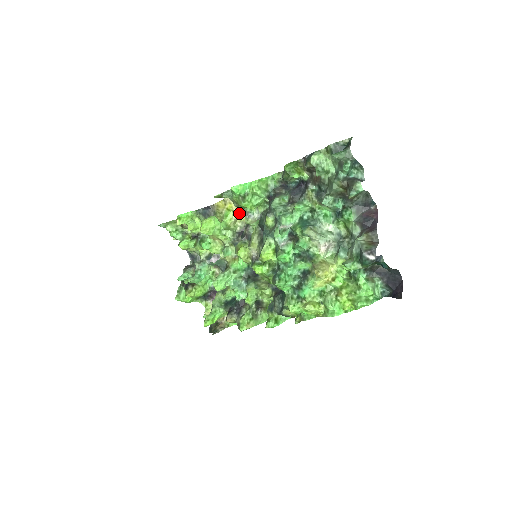
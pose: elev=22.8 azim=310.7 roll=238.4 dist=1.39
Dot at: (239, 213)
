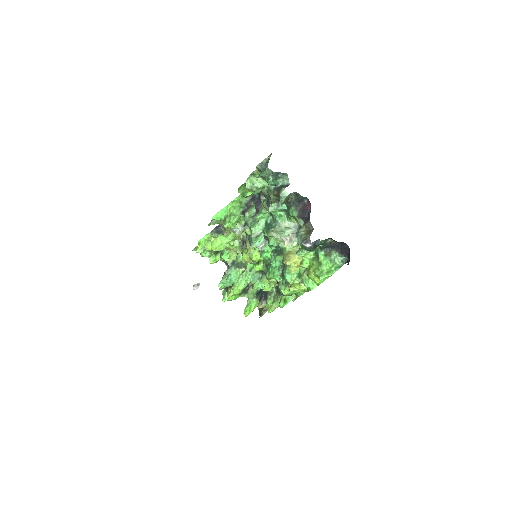
Dot at: occluded
